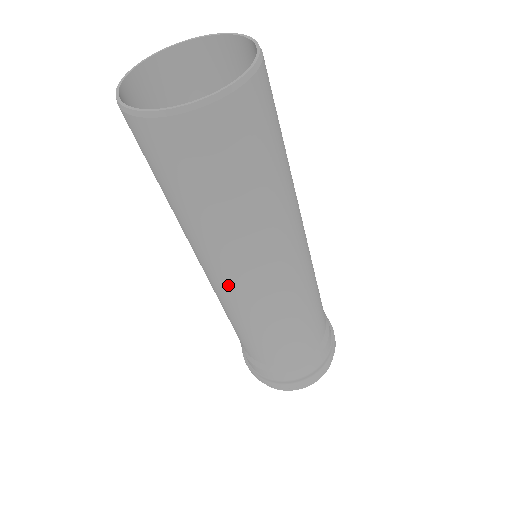
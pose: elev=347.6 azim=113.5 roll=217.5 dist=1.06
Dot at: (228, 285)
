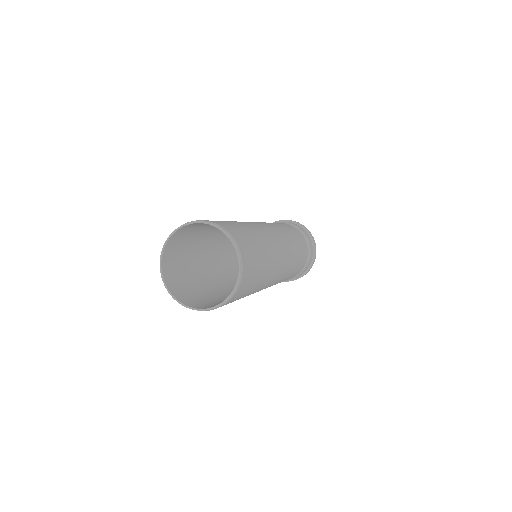
Dot at: occluded
